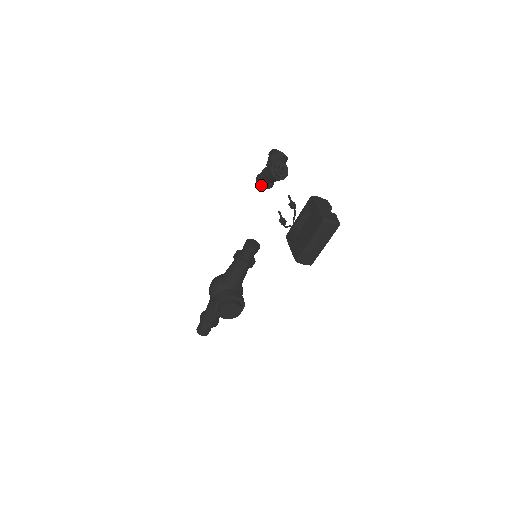
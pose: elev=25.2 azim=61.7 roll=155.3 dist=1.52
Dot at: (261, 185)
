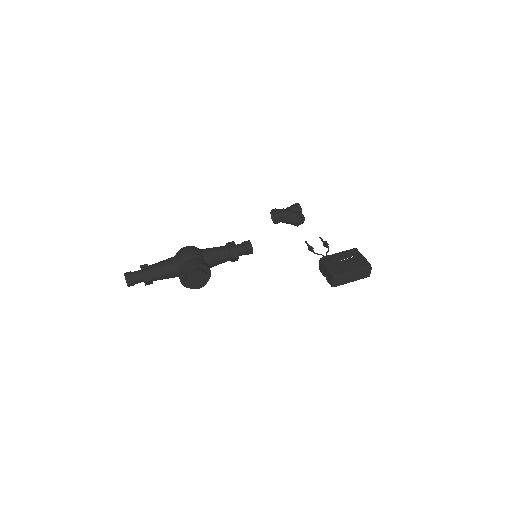
Dot at: (276, 216)
